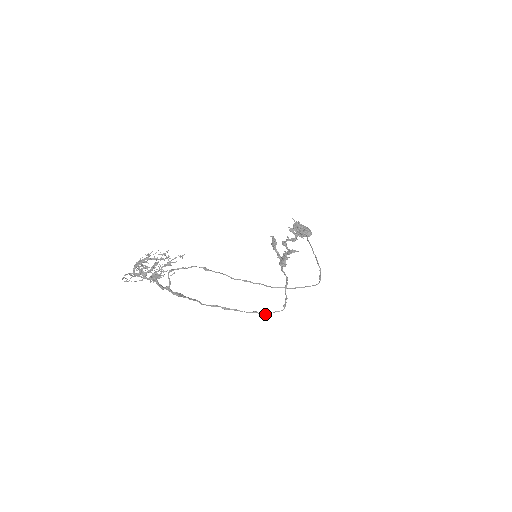
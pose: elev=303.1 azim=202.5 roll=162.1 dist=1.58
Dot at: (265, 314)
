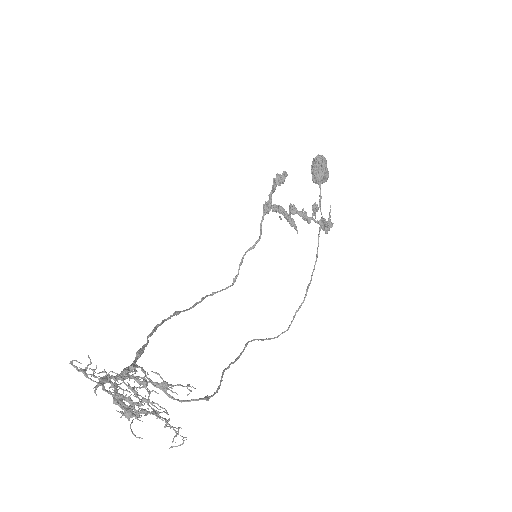
Dot at: occluded
